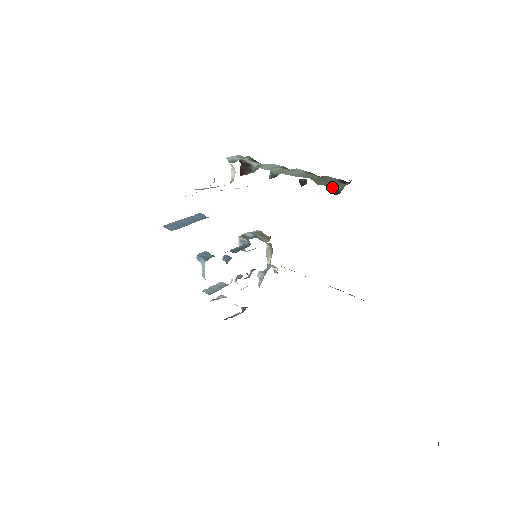
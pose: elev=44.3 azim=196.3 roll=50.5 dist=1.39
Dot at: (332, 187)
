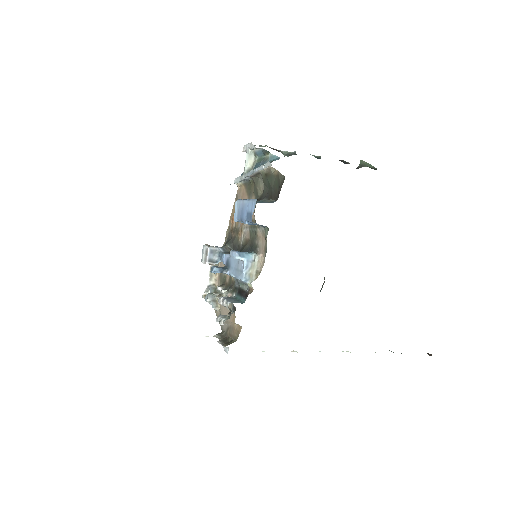
Dot at: occluded
